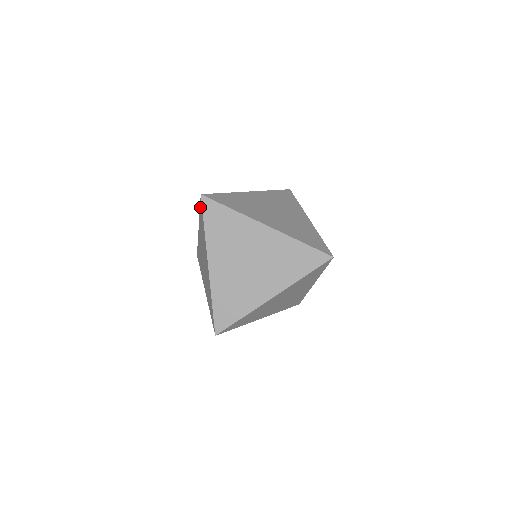
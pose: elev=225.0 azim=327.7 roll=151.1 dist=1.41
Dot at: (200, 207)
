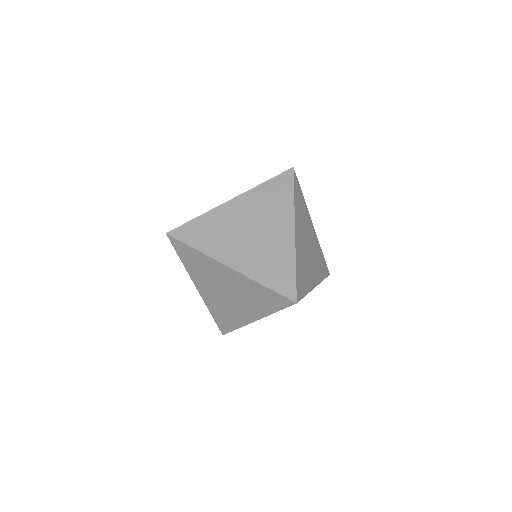
Dot at: occluded
